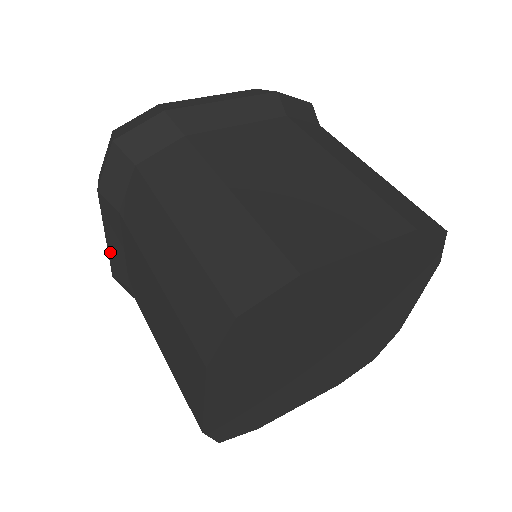
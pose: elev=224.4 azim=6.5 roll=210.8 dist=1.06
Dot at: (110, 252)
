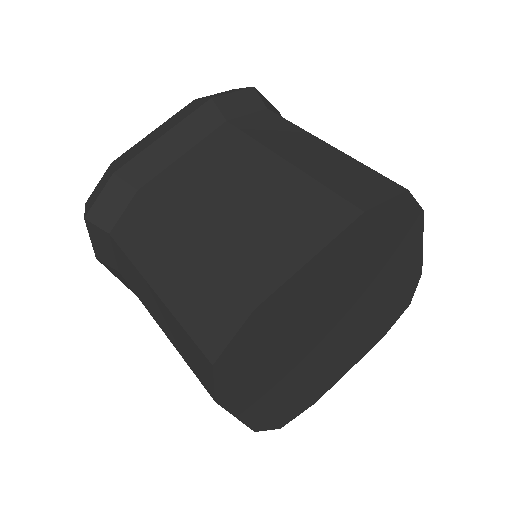
Dot at: occluded
